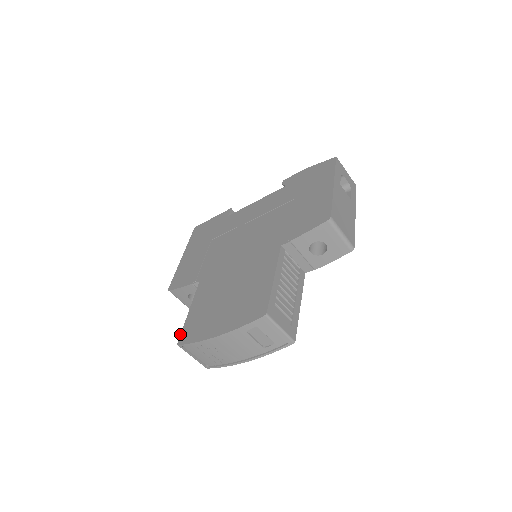
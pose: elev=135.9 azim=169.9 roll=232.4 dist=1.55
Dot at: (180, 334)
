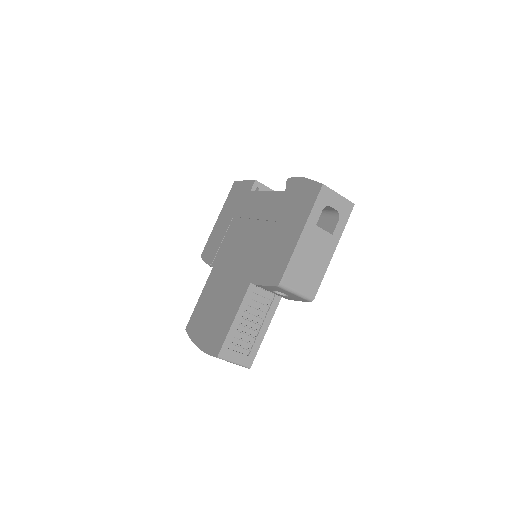
Dot at: (189, 320)
